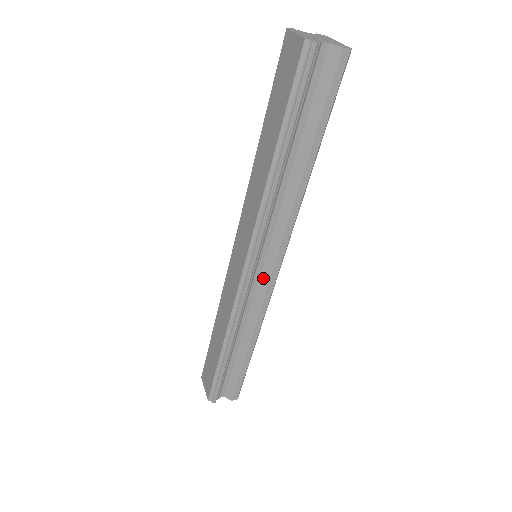
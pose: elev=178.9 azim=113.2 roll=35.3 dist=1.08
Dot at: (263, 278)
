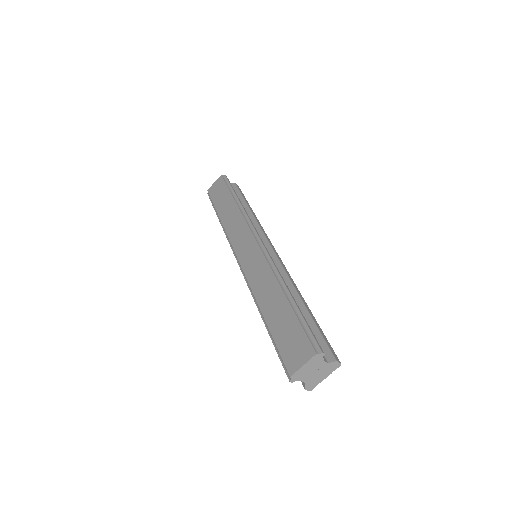
Dot at: (271, 255)
